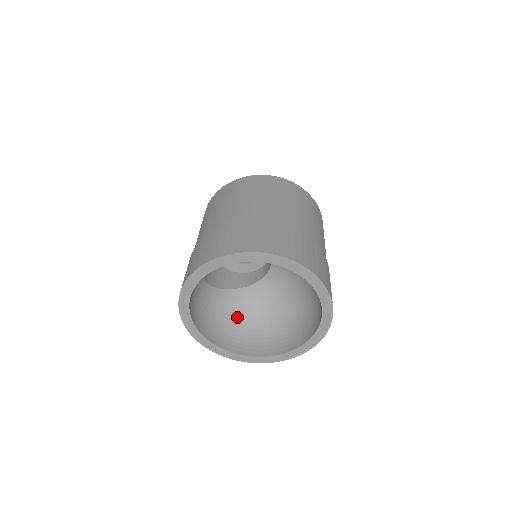
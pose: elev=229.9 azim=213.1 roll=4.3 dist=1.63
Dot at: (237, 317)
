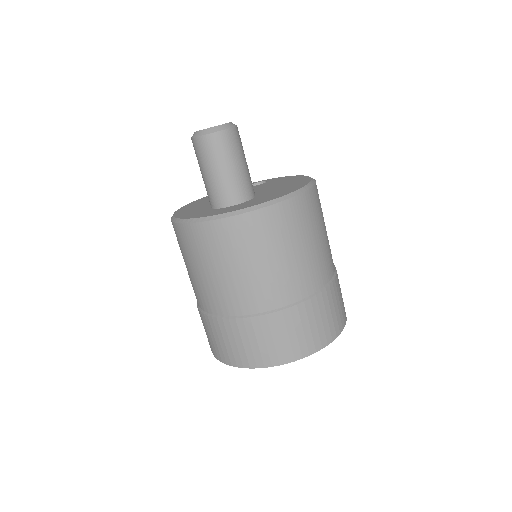
Dot at: occluded
